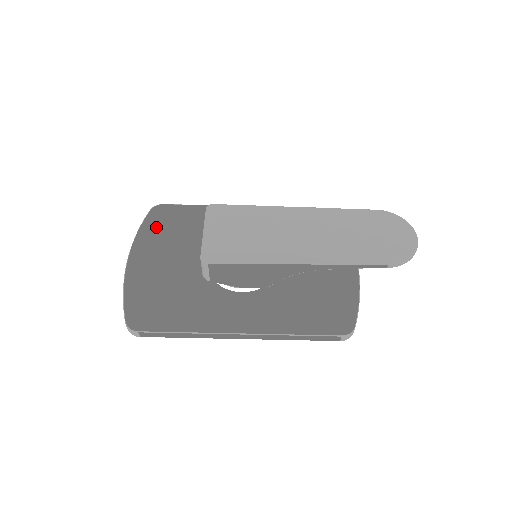
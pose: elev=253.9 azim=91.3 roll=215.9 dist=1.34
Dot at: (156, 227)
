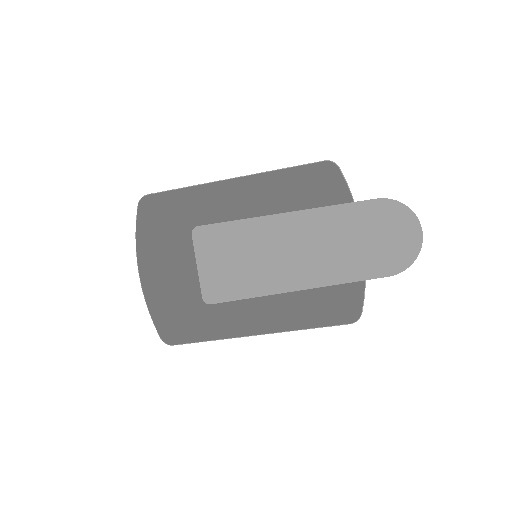
Dot at: (151, 228)
